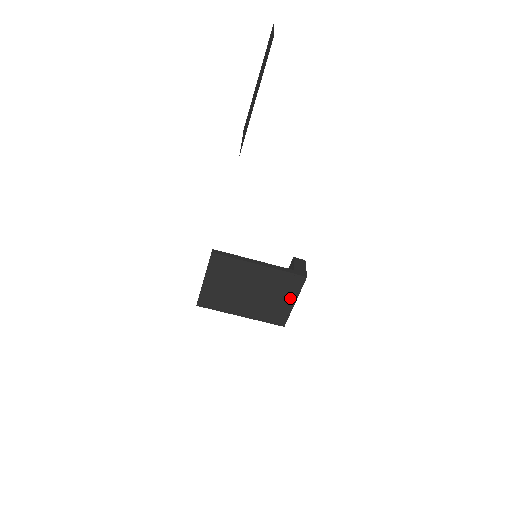
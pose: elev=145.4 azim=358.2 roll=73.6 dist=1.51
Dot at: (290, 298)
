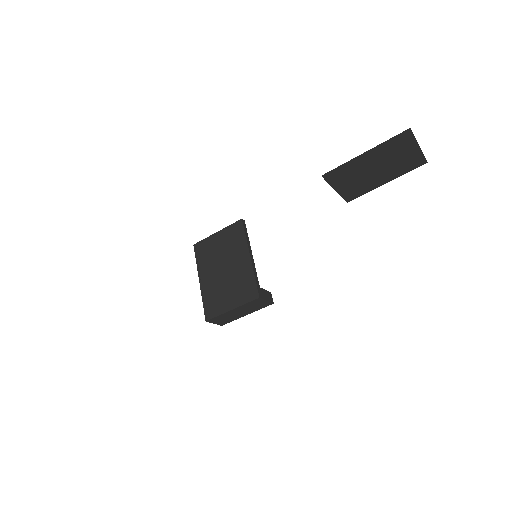
Dot at: (234, 302)
